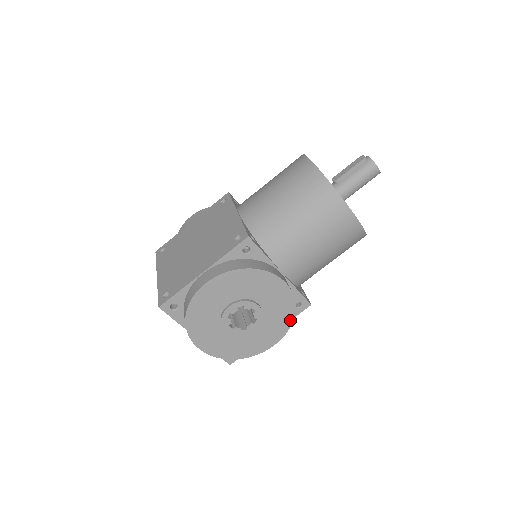
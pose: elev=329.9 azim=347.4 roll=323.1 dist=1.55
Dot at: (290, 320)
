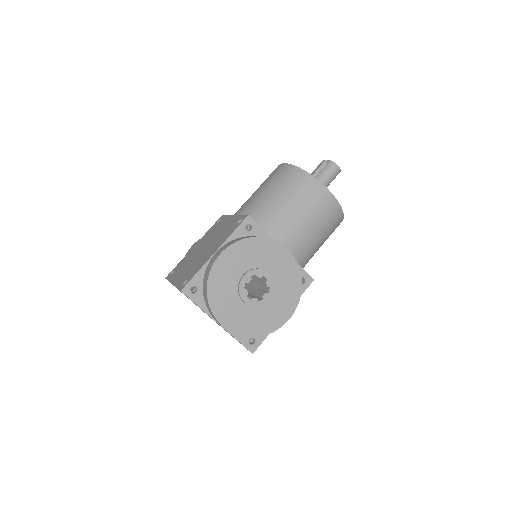
Dot at: (299, 289)
